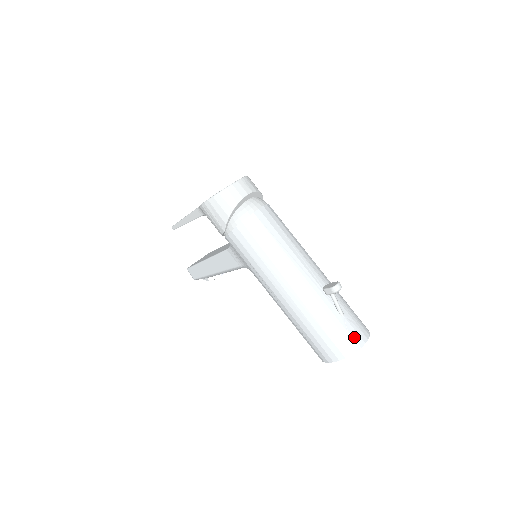
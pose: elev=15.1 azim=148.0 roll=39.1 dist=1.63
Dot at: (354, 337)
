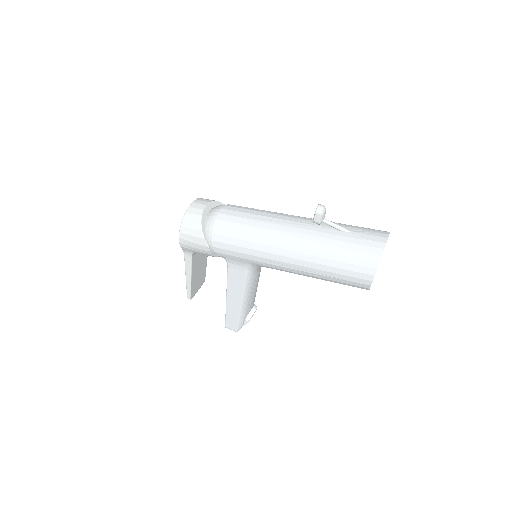
Dot at: (373, 240)
